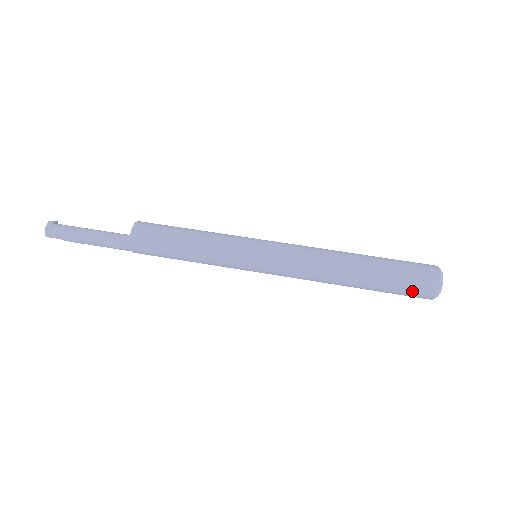
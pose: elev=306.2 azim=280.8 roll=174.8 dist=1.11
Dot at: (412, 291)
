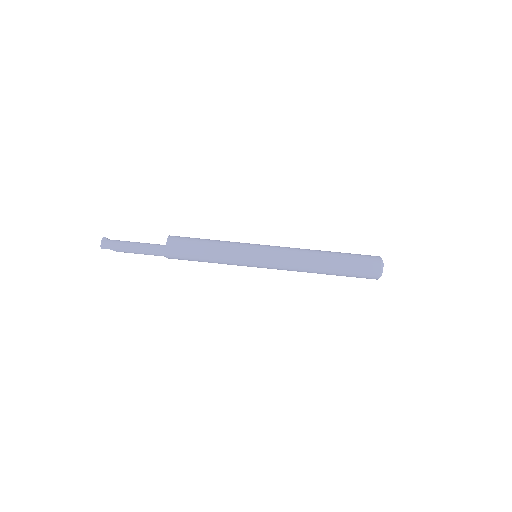
Dot at: (364, 272)
